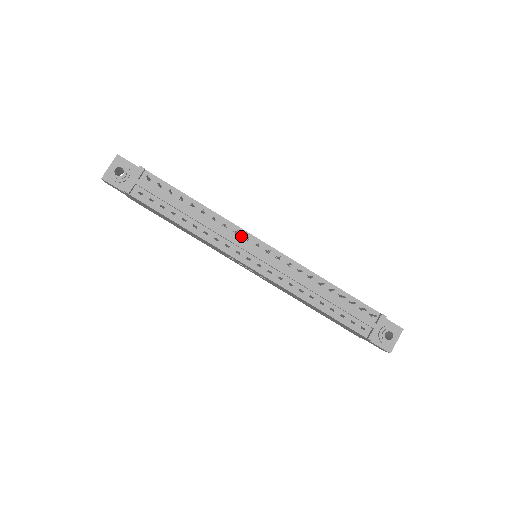
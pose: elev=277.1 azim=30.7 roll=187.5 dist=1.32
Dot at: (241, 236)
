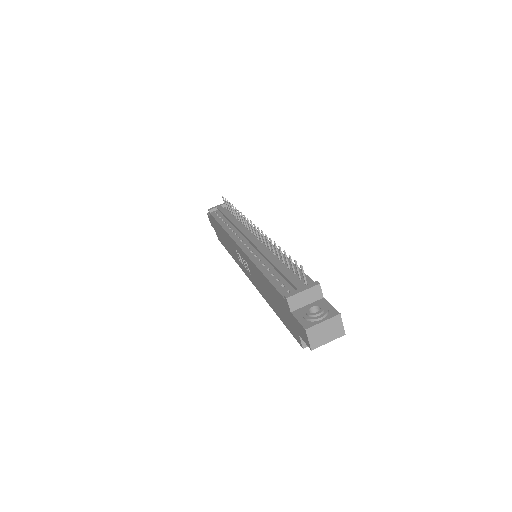
Dot at: (250, 231)
